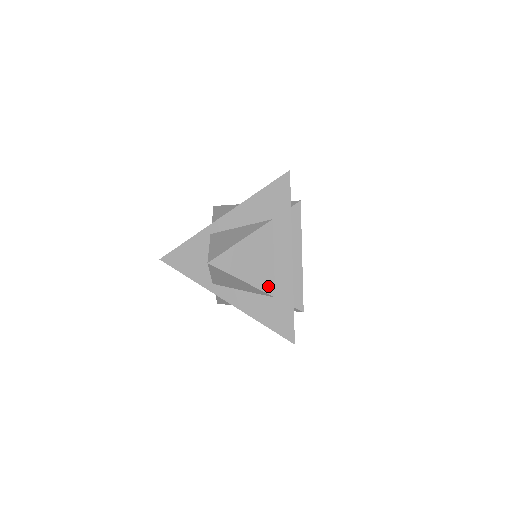
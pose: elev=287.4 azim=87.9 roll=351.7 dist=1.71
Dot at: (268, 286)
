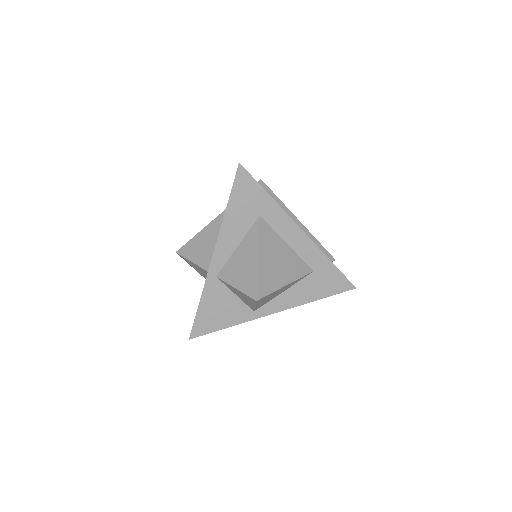
Dot at: (303, 269)
